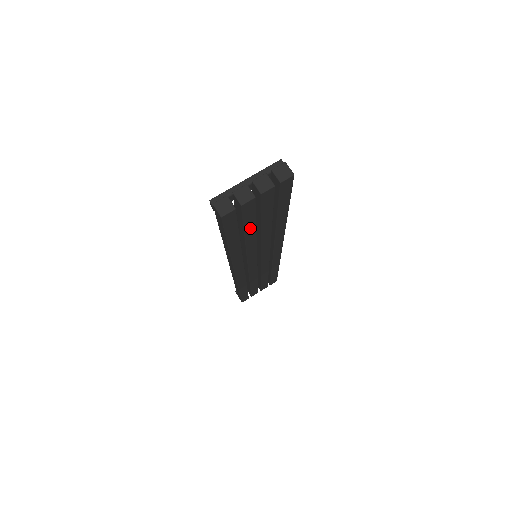
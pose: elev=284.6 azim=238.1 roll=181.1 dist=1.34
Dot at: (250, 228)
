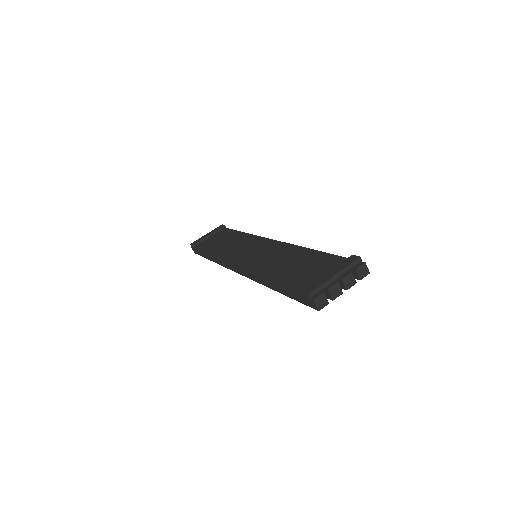
Dot at: occluded
